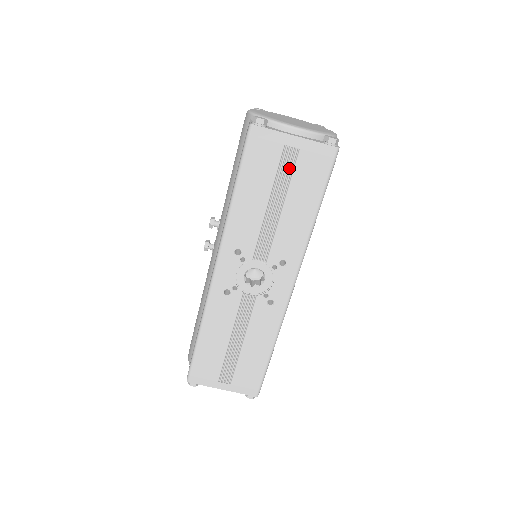
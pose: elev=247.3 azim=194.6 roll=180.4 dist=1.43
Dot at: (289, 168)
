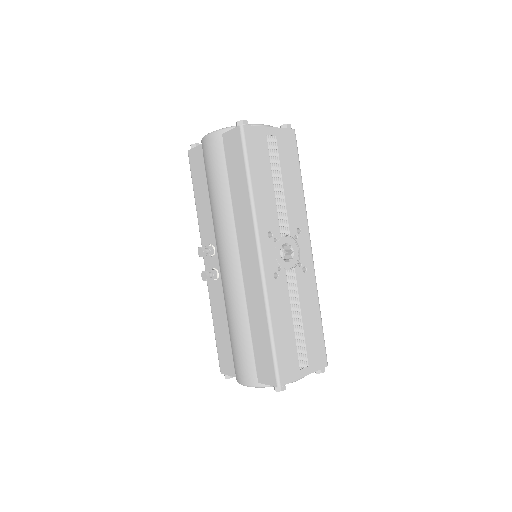
Dot at: (275, 153)
